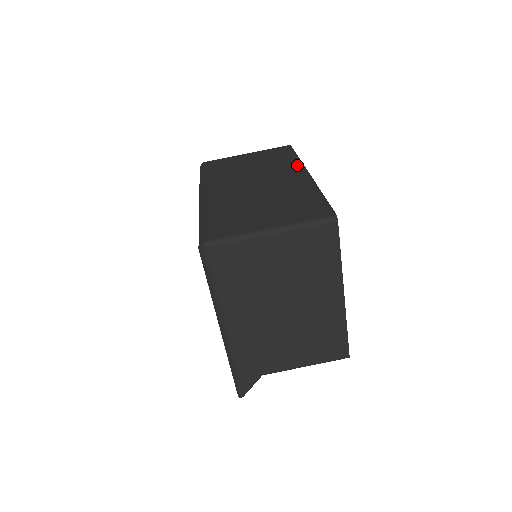
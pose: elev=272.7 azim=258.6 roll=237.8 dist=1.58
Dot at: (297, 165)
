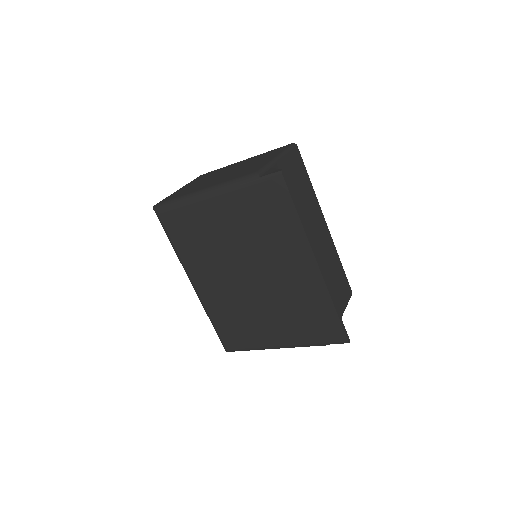
Dot at: occluded
